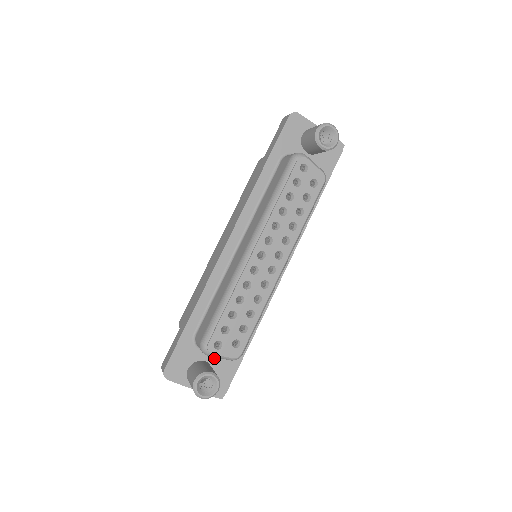
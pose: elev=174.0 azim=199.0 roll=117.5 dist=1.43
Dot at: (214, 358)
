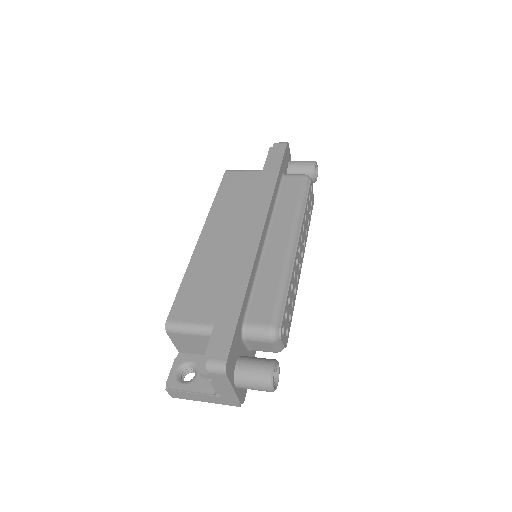
Dot at: (246, 354)
